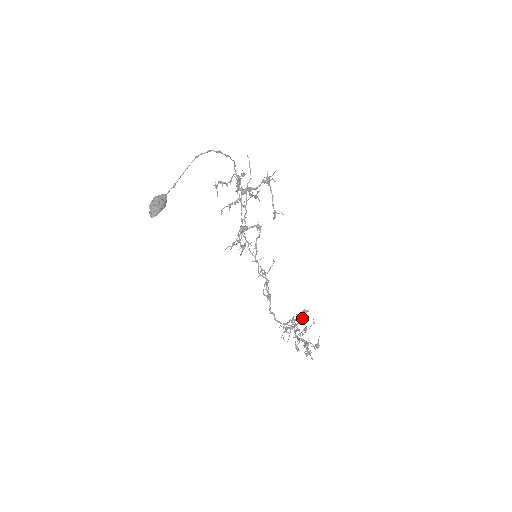
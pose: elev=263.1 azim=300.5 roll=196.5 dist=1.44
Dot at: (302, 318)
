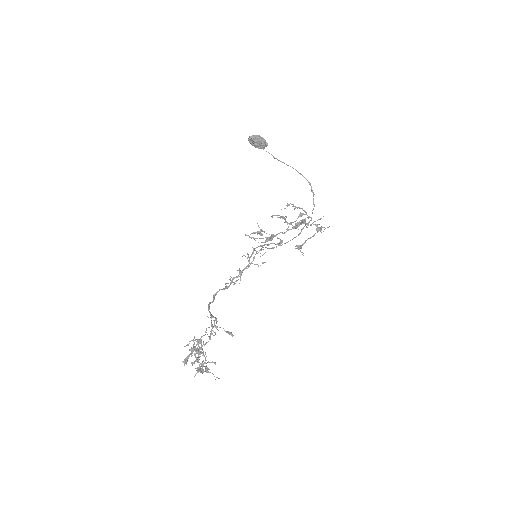
Dot at: (215, 362)
